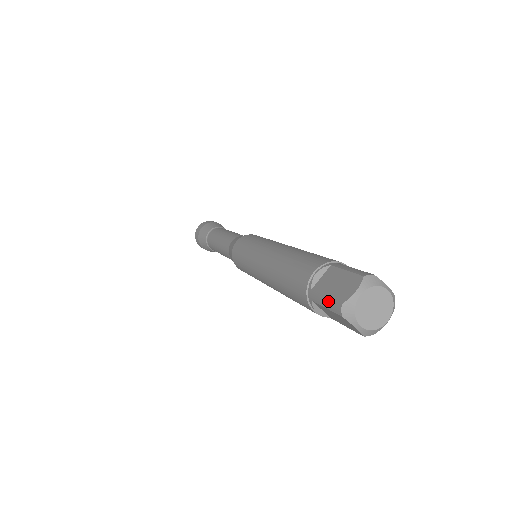
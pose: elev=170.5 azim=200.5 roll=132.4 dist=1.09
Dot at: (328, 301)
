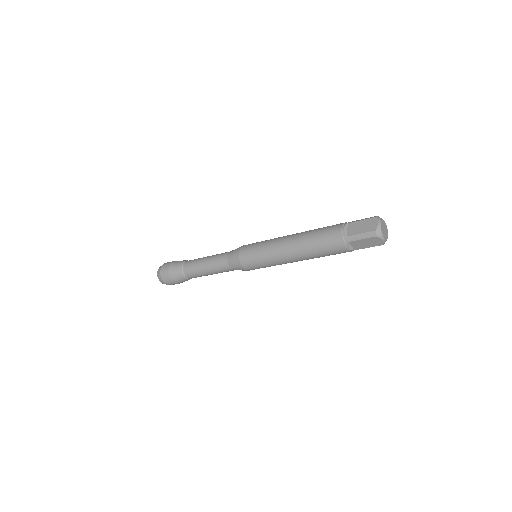
Dot at: (364, 235)
